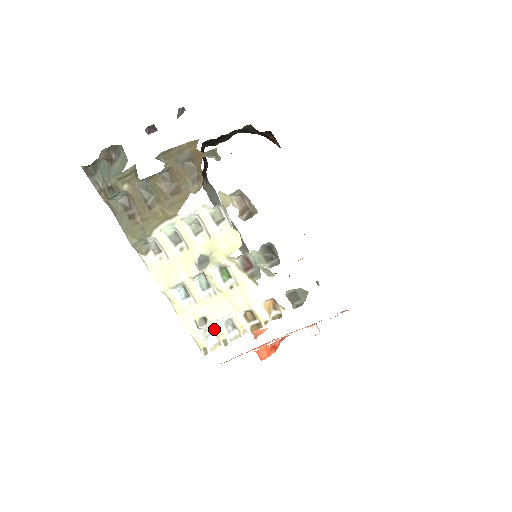
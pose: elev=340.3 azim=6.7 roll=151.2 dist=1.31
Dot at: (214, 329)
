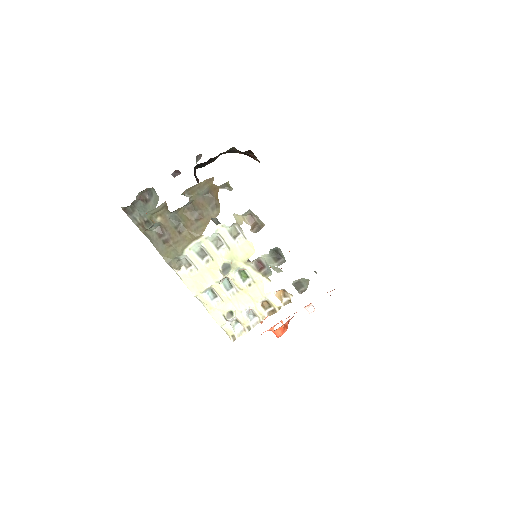
Dot at: (239, 319)
